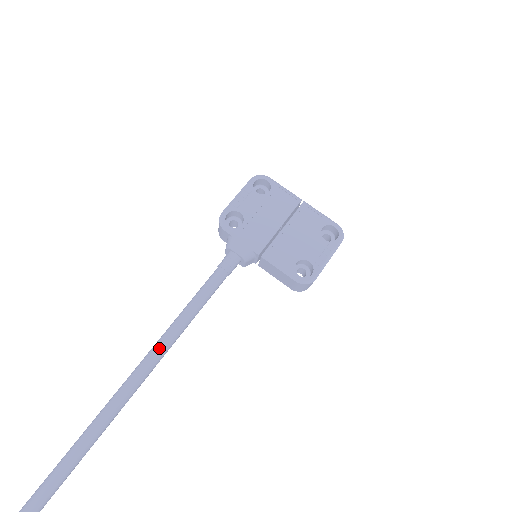
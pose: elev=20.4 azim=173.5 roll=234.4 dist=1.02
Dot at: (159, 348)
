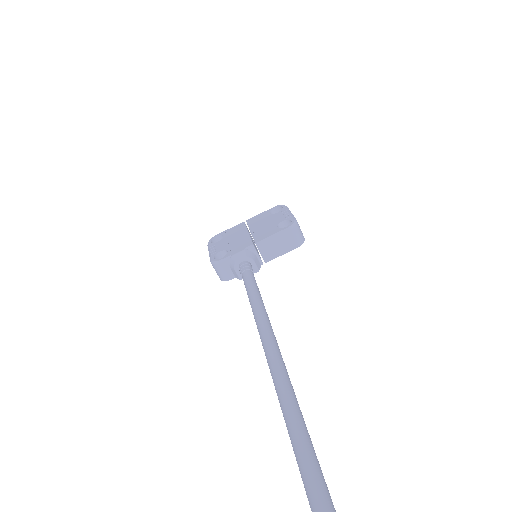
Dot at: (260, 318)
